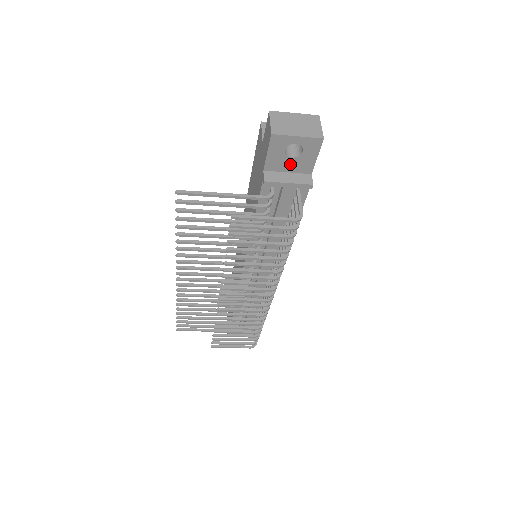
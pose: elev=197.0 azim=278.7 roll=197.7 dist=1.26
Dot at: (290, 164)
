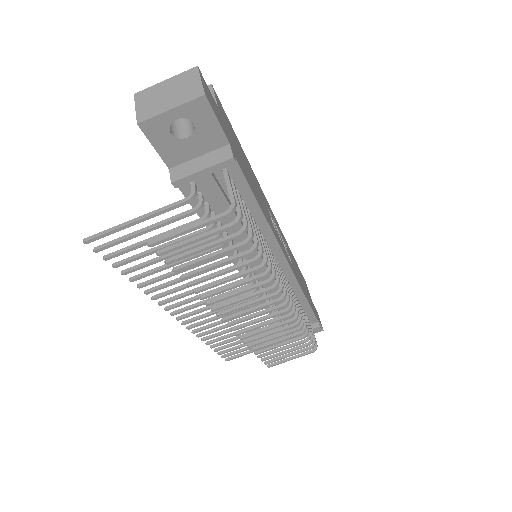
Dot at: (193, 146)
